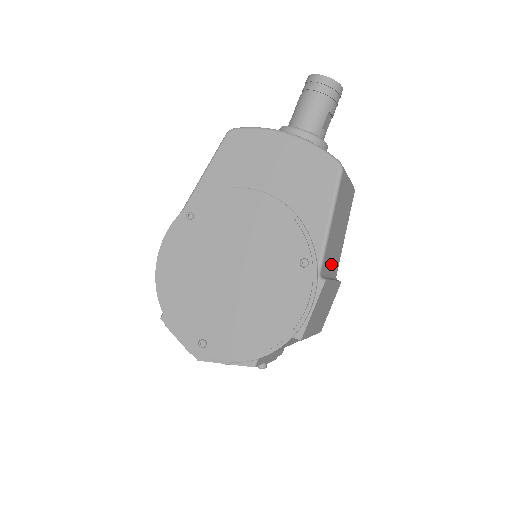
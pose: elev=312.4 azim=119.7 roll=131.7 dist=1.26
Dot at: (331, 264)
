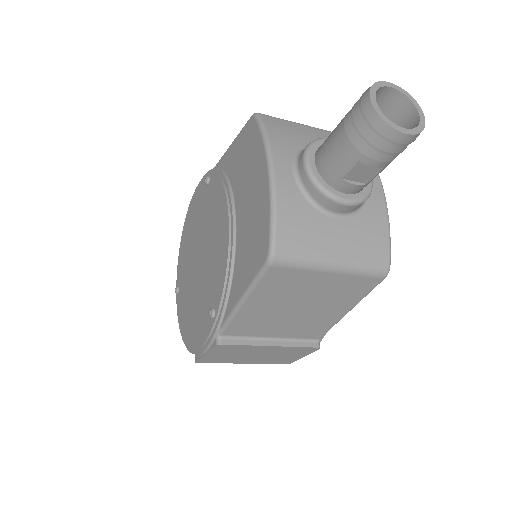
Dot at: (277, 330)
